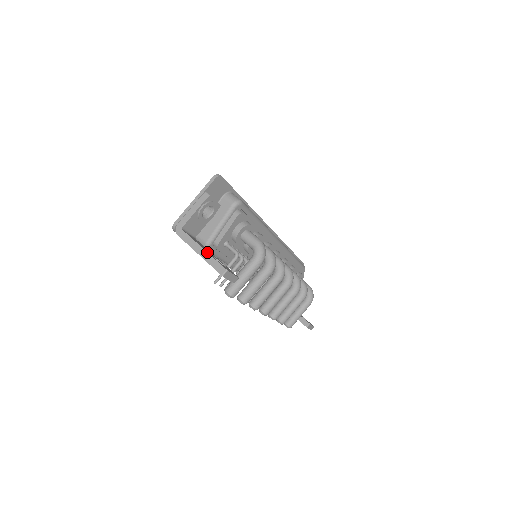
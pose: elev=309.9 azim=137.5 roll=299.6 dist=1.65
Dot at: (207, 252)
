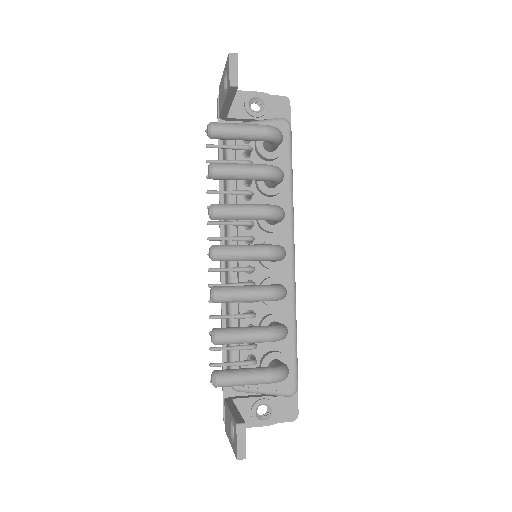
Dot at: occluded
